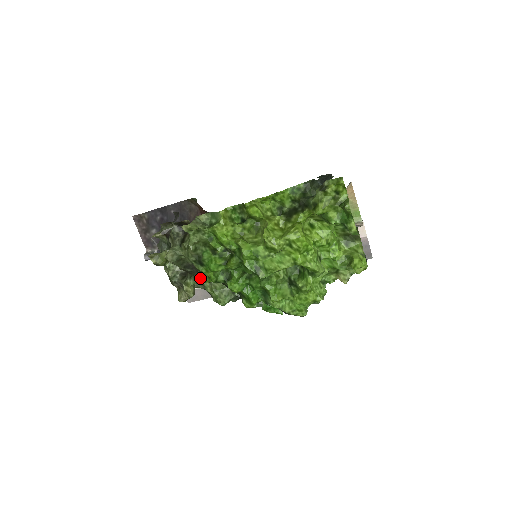
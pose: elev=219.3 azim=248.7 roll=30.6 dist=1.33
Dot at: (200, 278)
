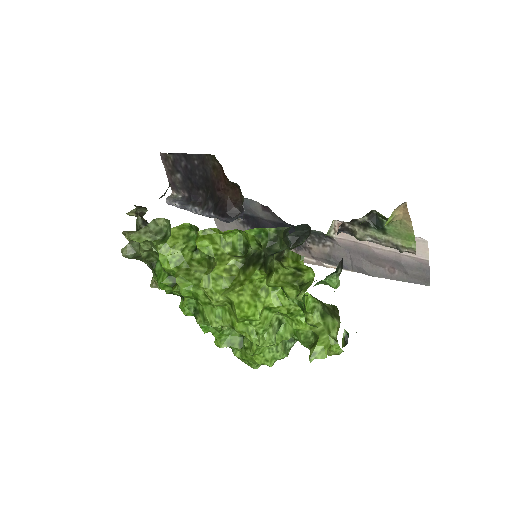
Dot at: occluded
